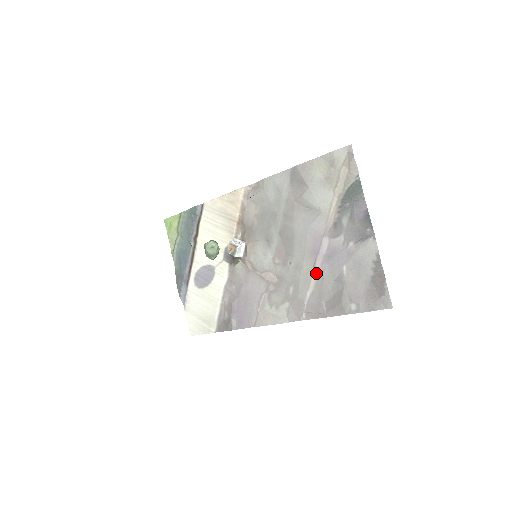
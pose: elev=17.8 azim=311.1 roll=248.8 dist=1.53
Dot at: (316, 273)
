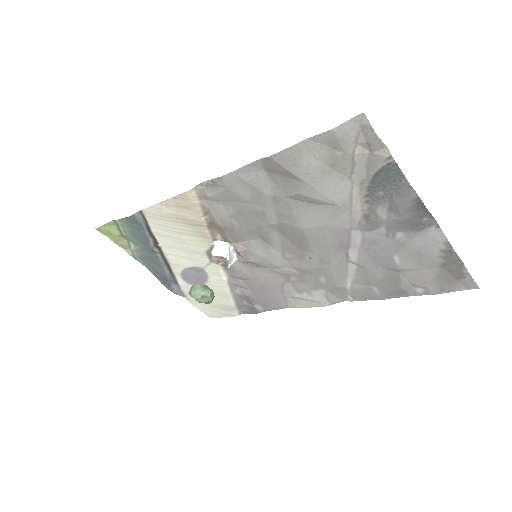
Dot at: (353, 264)
